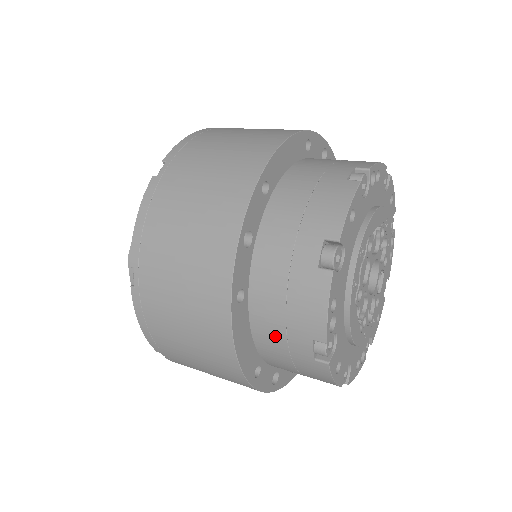
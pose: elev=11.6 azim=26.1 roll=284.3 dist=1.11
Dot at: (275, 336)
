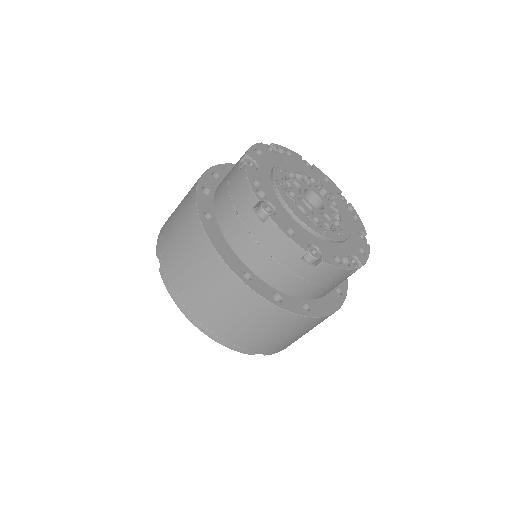
Dot at: (238, 230)
